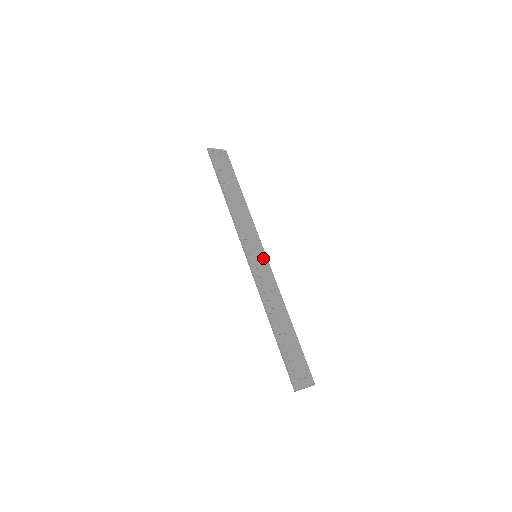
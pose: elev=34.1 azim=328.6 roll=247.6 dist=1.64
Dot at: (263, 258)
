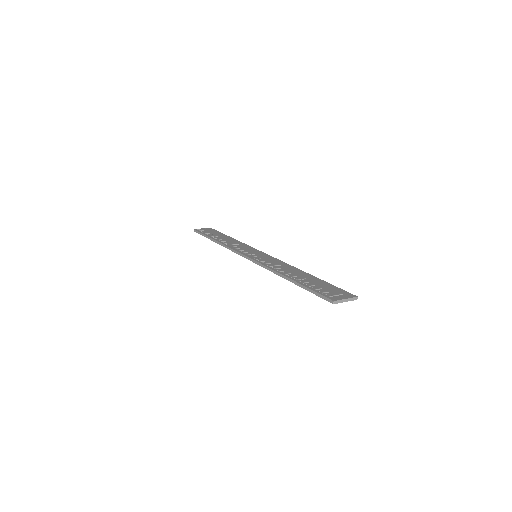
Dot at: (263, 255)
